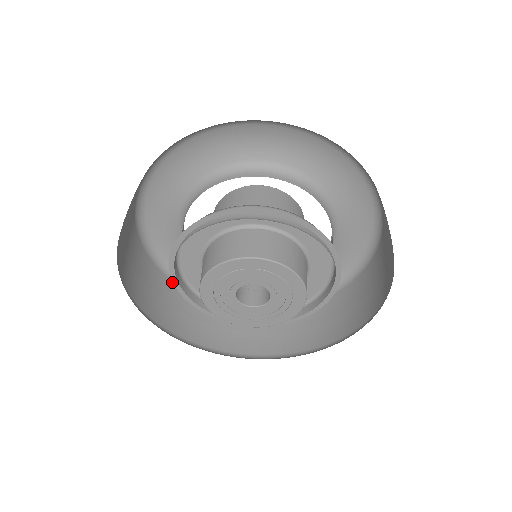
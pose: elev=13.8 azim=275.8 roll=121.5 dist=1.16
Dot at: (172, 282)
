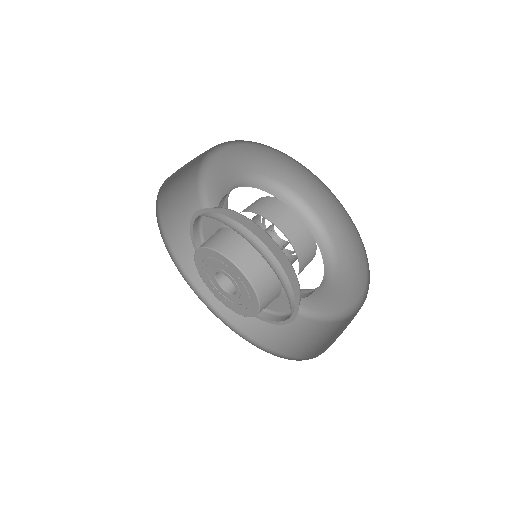
Dot at: occluded
